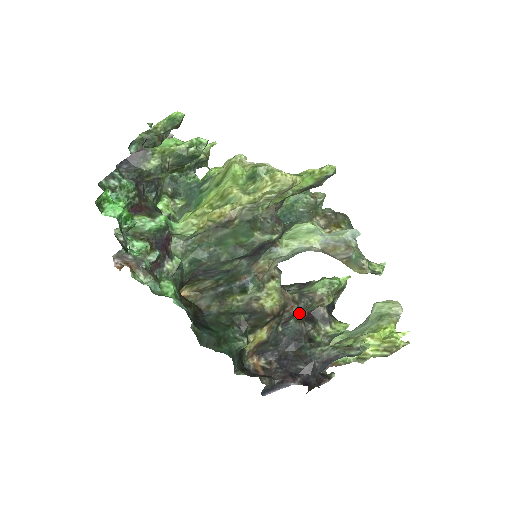
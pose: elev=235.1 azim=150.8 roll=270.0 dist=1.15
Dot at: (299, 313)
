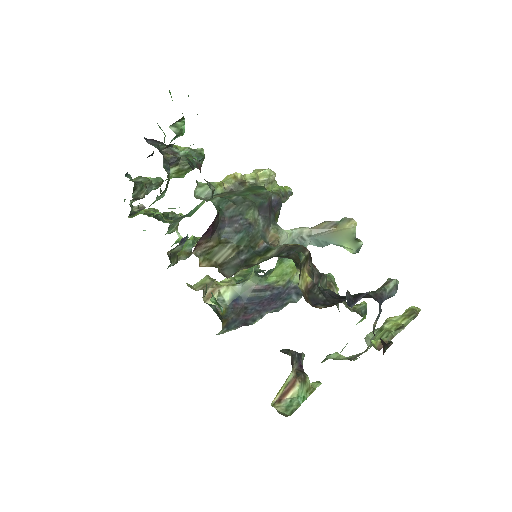
Dot at: occluded
